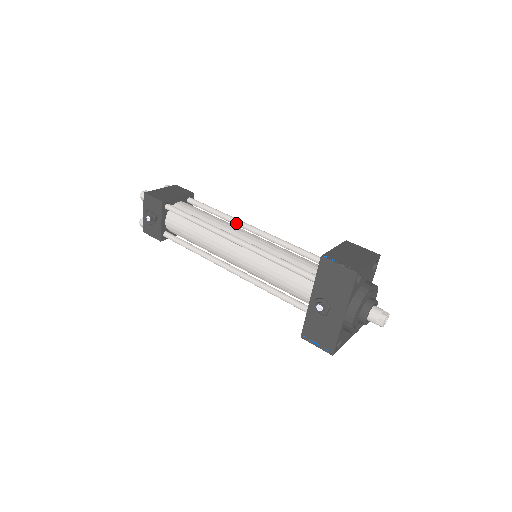
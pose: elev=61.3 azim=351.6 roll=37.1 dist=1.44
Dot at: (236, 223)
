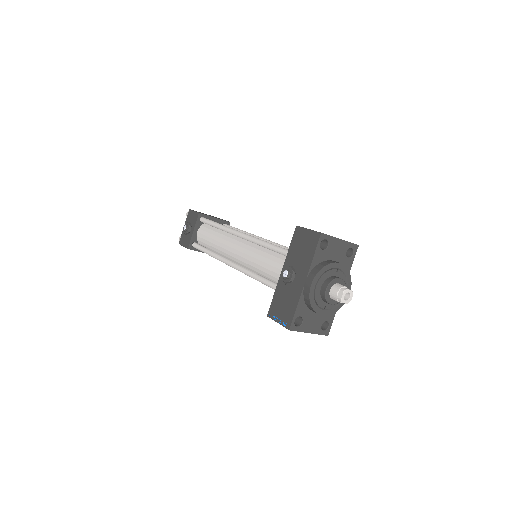
Dot at: occluded
